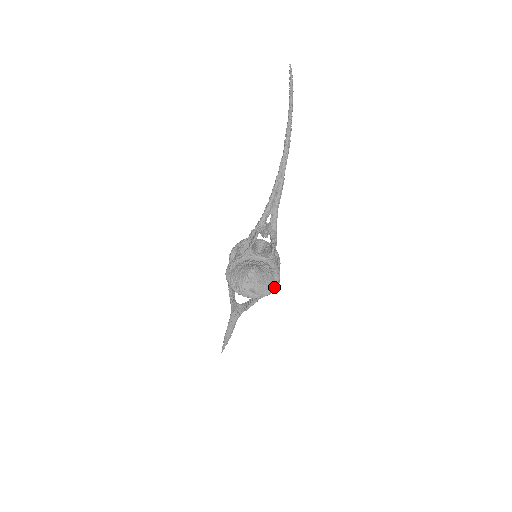
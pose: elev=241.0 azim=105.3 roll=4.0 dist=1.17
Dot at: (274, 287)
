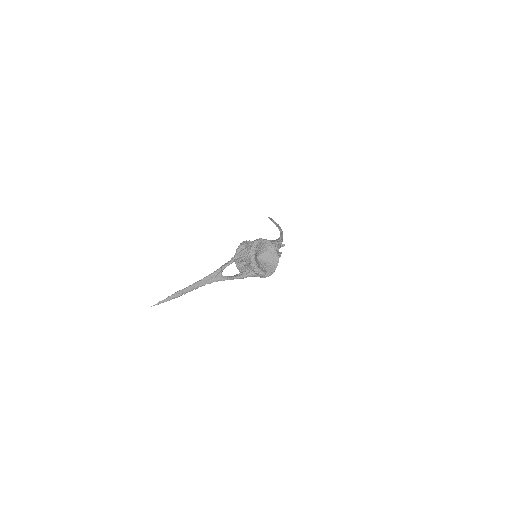
Dot at: (270, 273)
